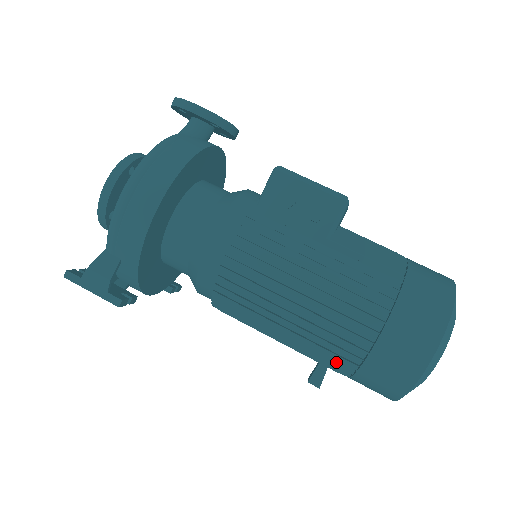
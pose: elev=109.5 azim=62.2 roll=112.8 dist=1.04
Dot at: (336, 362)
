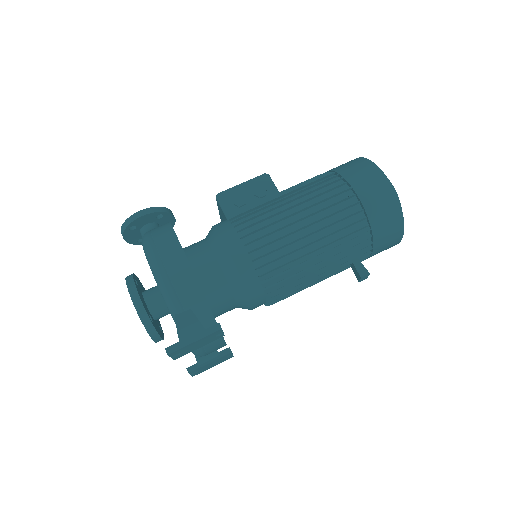
Dot at: (358, 241)
